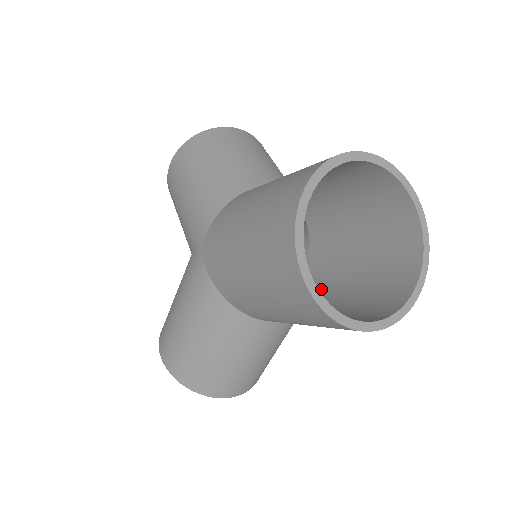
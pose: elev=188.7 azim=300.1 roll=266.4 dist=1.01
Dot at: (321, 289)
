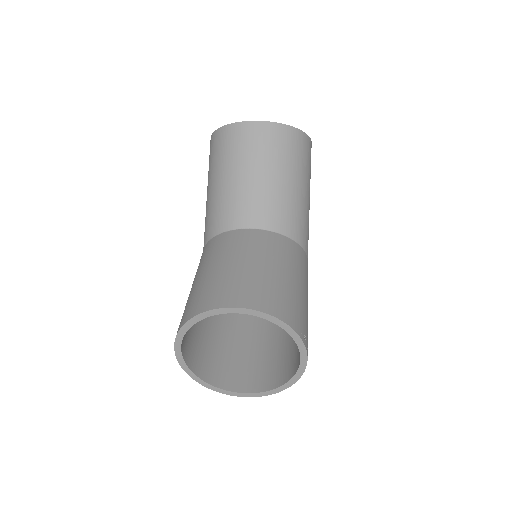
Dot at: occluded
